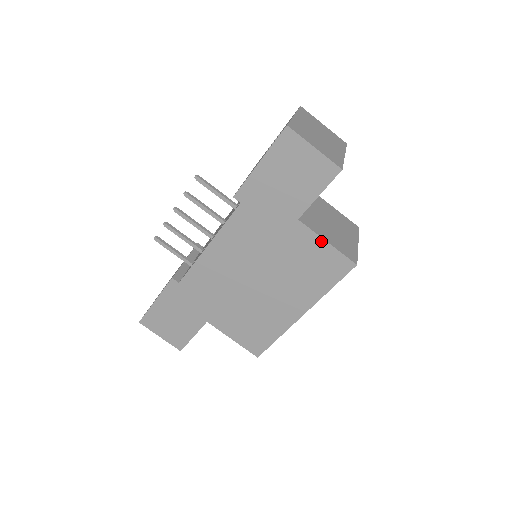
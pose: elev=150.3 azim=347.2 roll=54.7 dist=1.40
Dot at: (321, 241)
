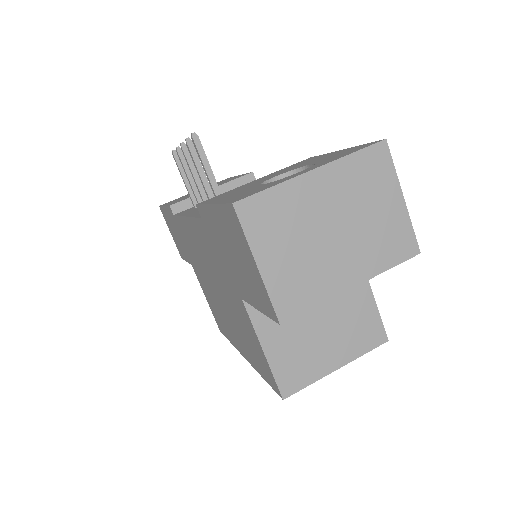
Dot at: (258, 341)
